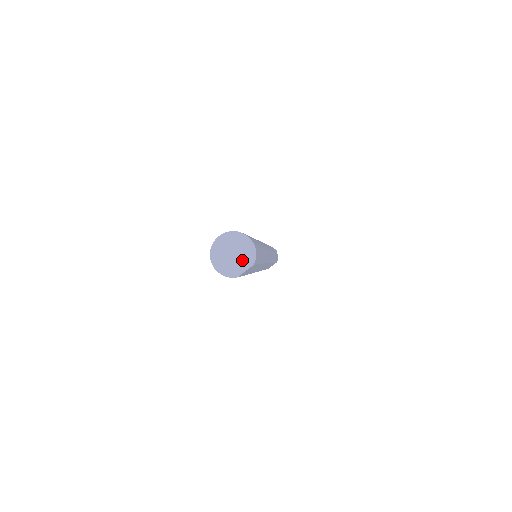
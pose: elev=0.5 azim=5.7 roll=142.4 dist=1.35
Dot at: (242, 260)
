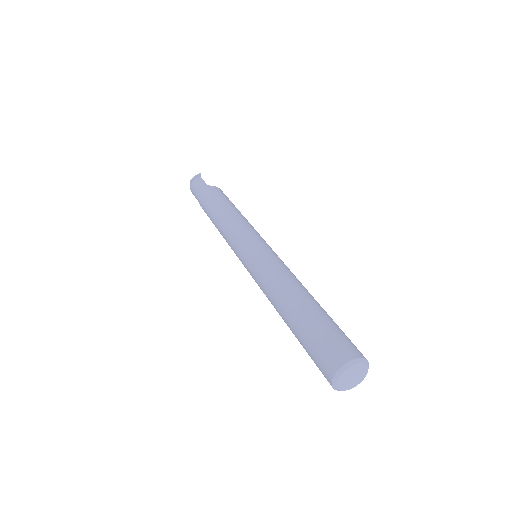
Dot at: (361, 372)
